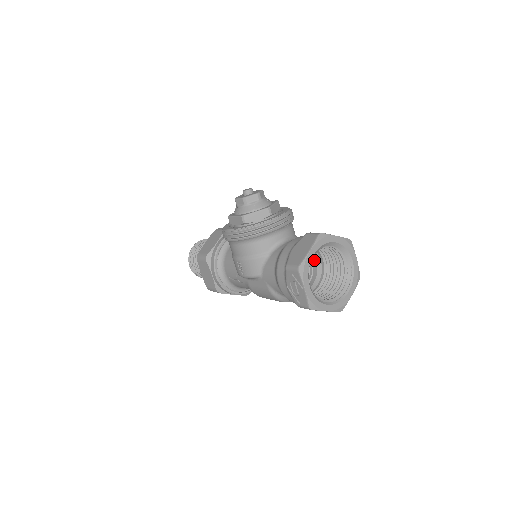
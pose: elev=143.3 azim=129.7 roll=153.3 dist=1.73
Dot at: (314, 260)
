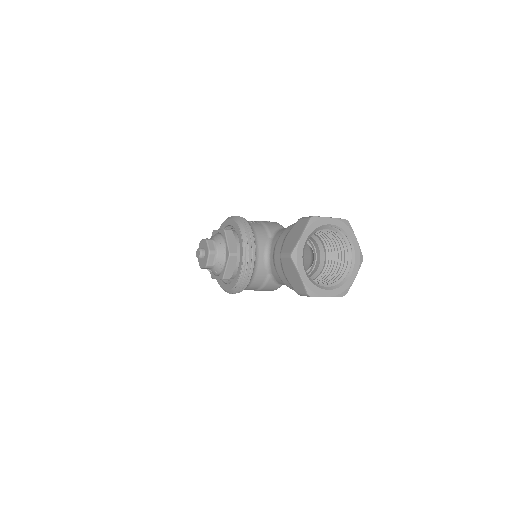
Dot at: occluded
